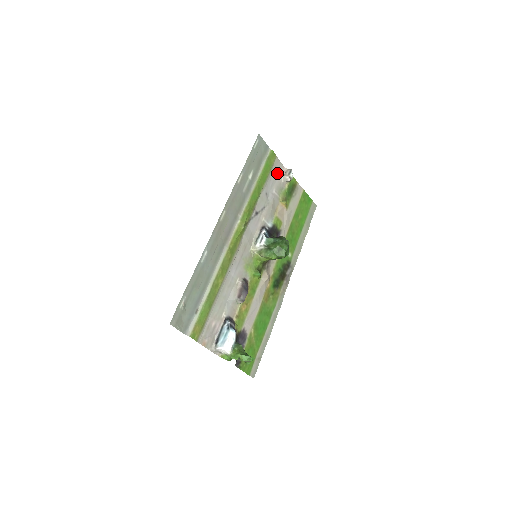
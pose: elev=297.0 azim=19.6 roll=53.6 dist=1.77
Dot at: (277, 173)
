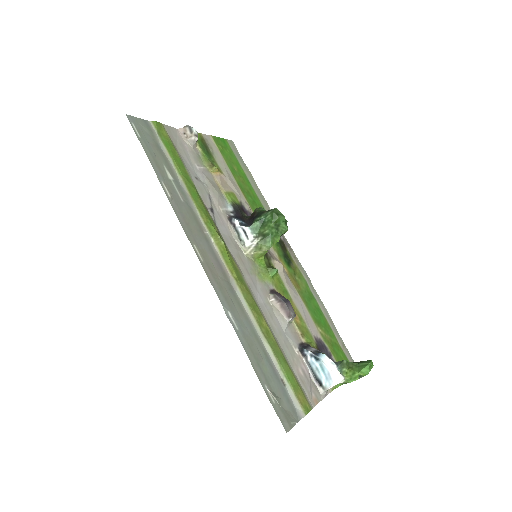
Dot at: (180, 143)
